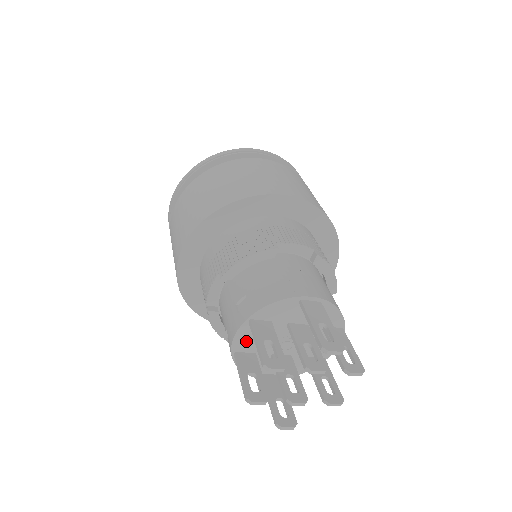
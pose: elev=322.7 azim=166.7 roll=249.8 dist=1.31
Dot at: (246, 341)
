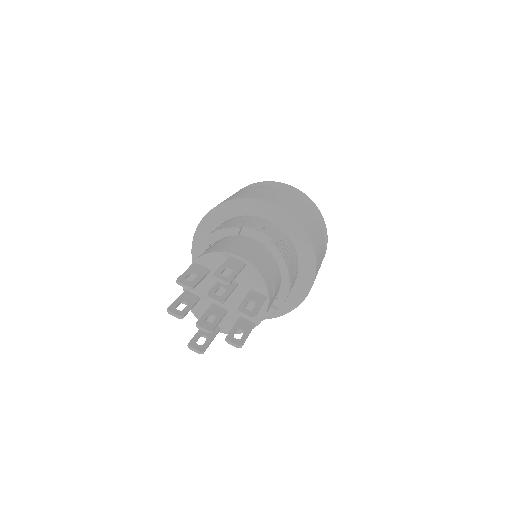
Dot at: occluded
